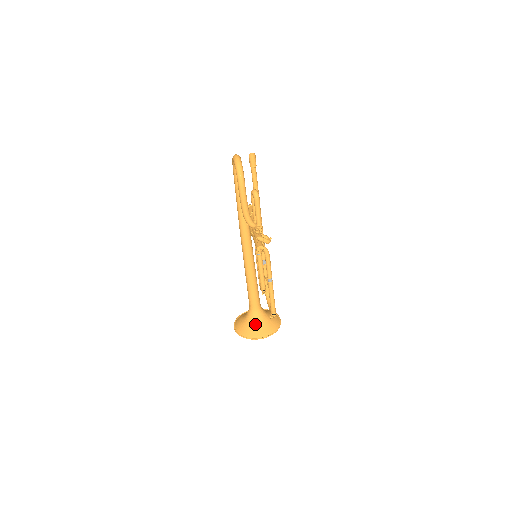
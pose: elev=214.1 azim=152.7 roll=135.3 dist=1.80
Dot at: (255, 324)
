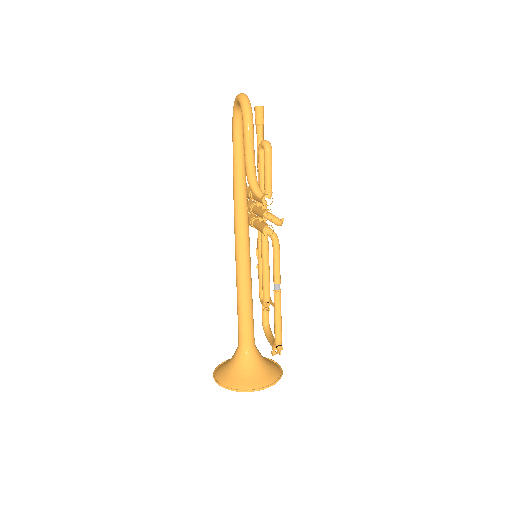
Dot at: (247, 369)
